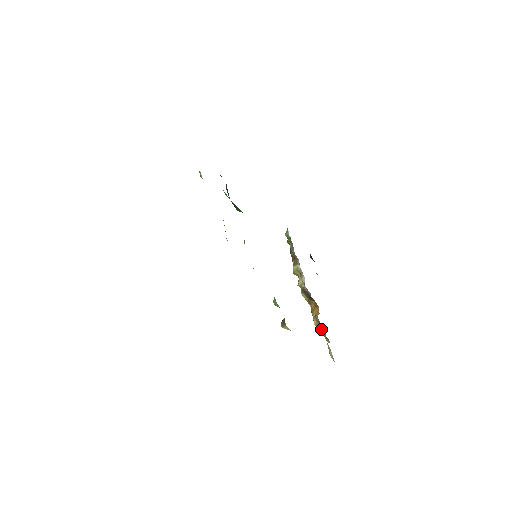
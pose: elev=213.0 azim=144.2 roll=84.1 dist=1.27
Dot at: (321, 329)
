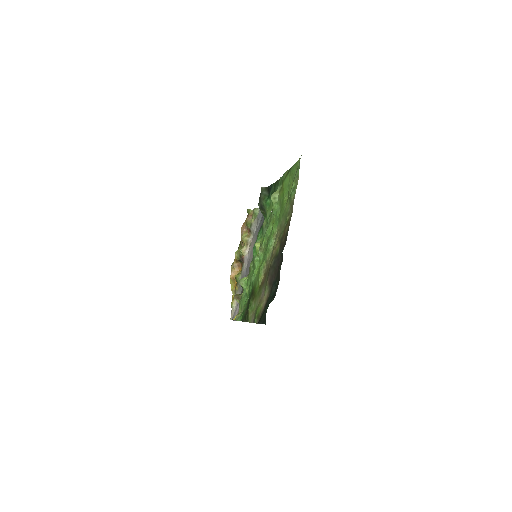
Dot at: (232, 281)
